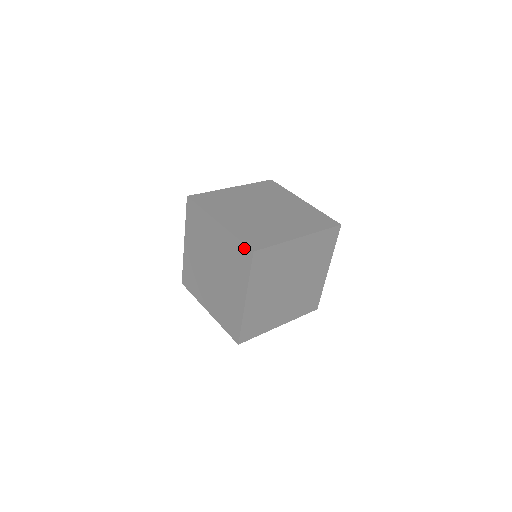
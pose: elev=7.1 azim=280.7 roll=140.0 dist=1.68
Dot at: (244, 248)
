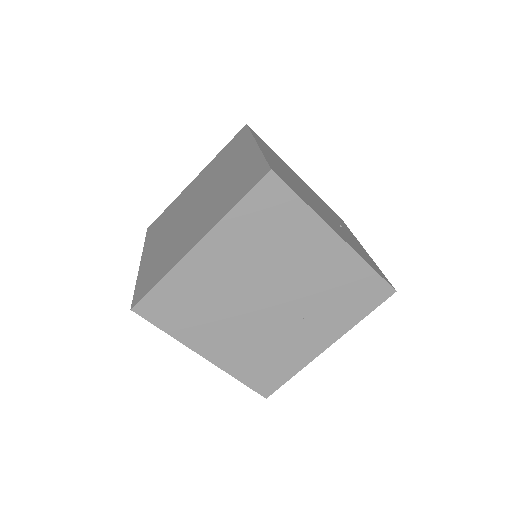
Dot at: occluded
